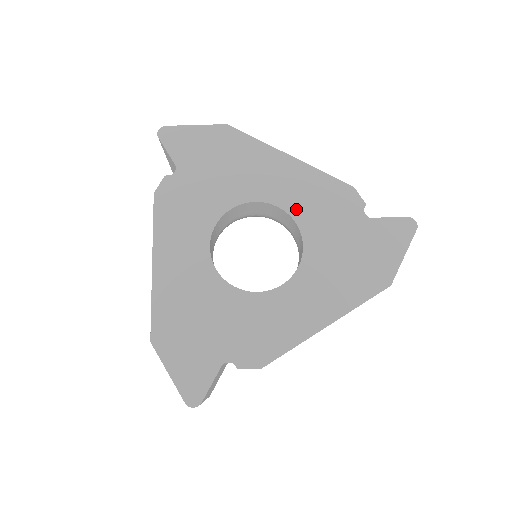
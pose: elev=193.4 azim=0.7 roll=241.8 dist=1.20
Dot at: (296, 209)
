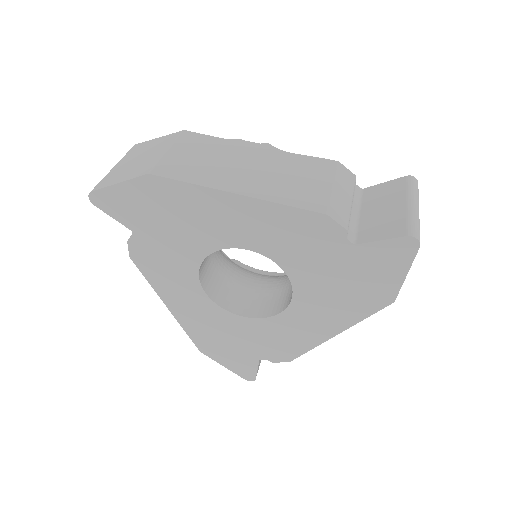
Dot at: (268, 249)
